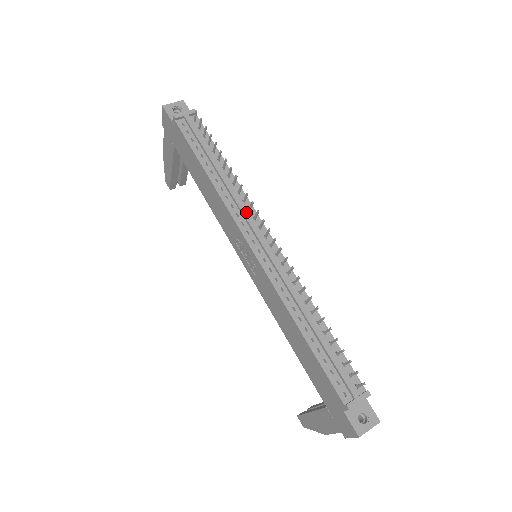
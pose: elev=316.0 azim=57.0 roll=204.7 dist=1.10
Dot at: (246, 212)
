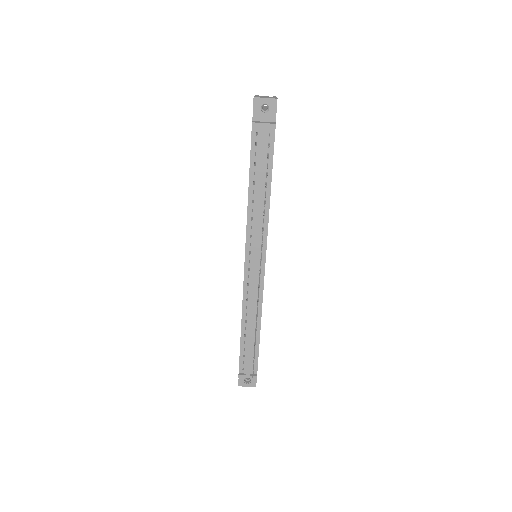
Dot at: (257, 239)
